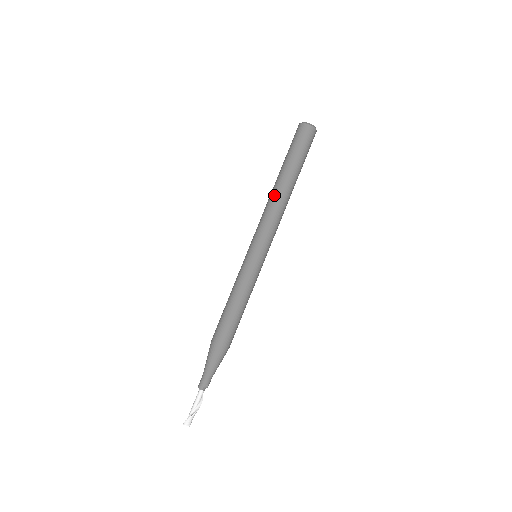
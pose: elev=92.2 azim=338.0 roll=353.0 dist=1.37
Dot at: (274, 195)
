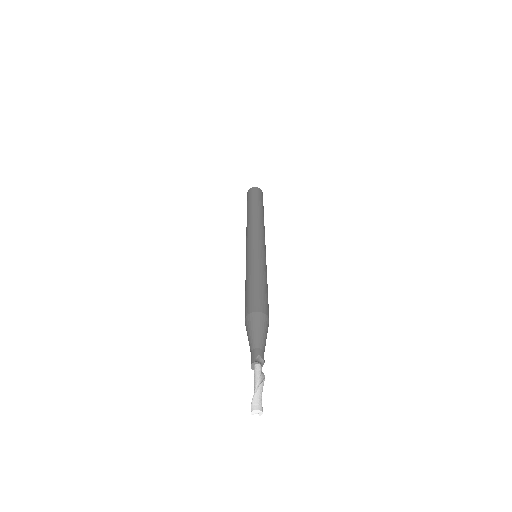
Dot at: (247, 222)
